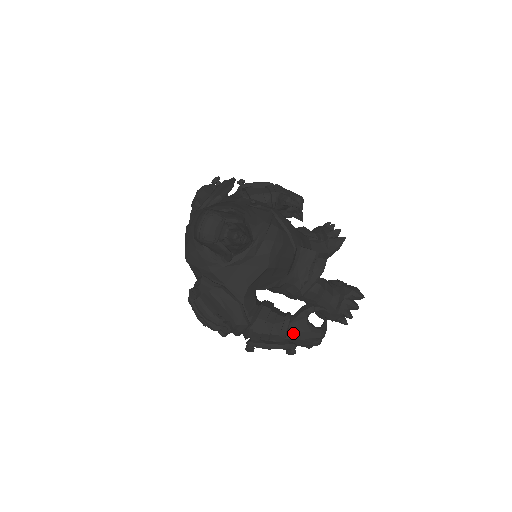
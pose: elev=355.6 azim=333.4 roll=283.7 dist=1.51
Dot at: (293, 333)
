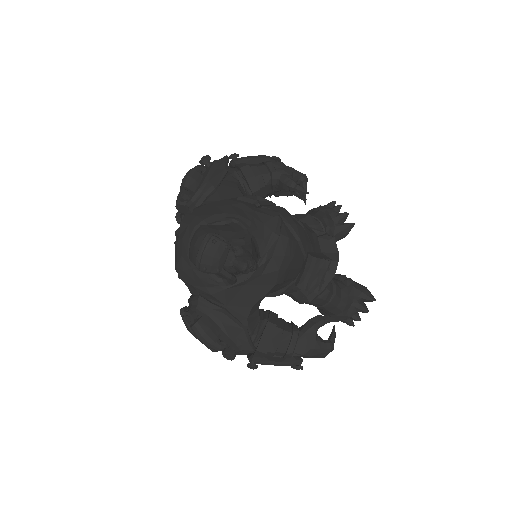
Dot at: (301, 351)
